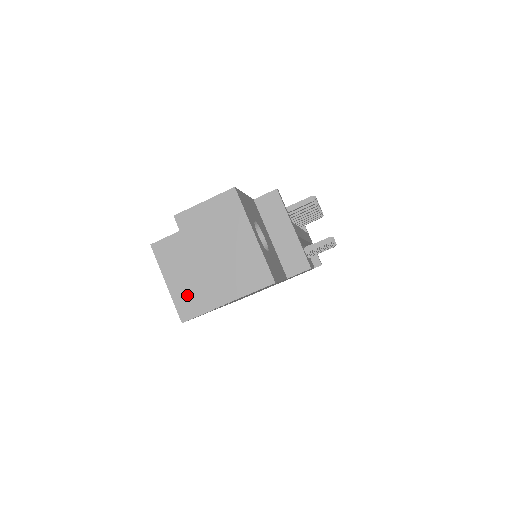
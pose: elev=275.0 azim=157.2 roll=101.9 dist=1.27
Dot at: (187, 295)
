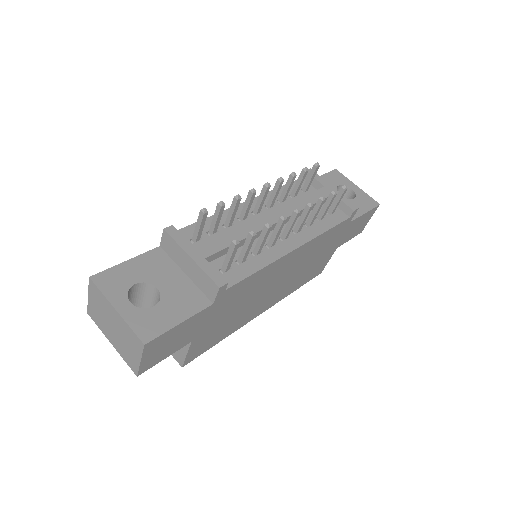
Dot at: occluded
